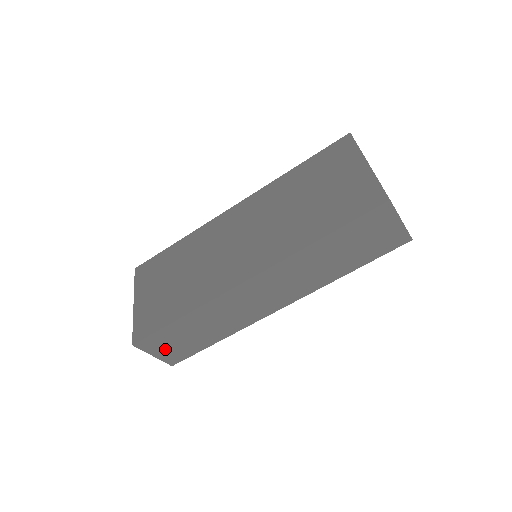
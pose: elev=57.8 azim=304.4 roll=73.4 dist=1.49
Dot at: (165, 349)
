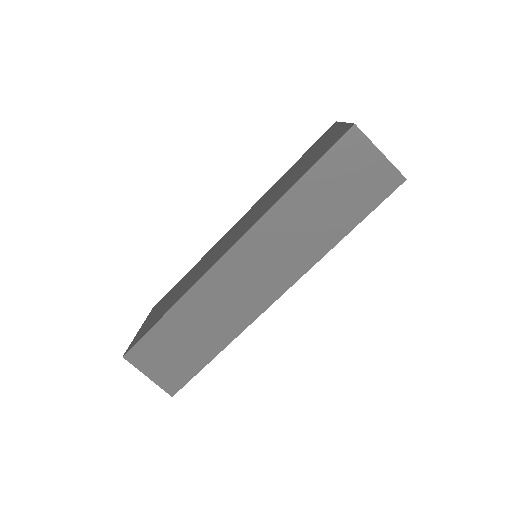
Dot at: (159, 365)
